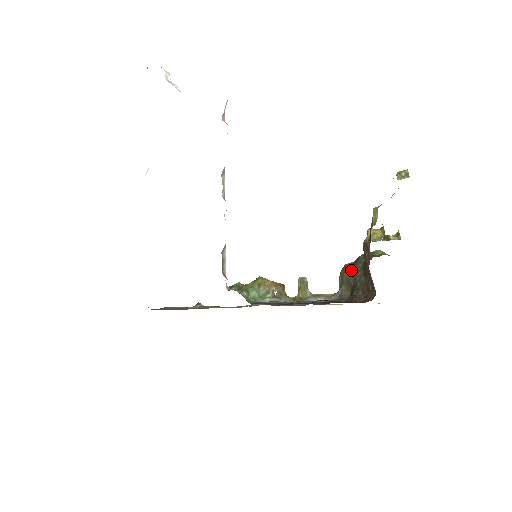
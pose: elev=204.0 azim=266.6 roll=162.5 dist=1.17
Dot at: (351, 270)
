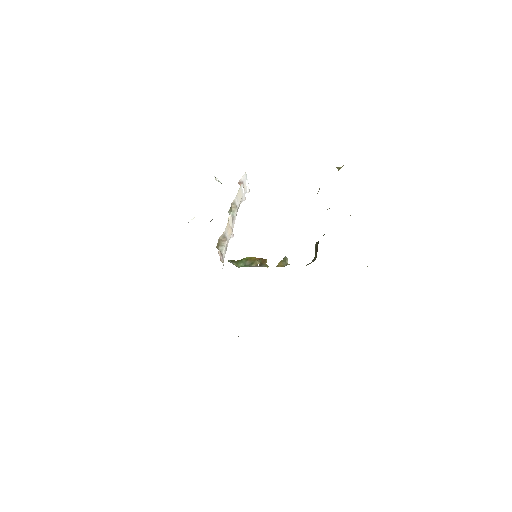
Dot at: (318, 241)
